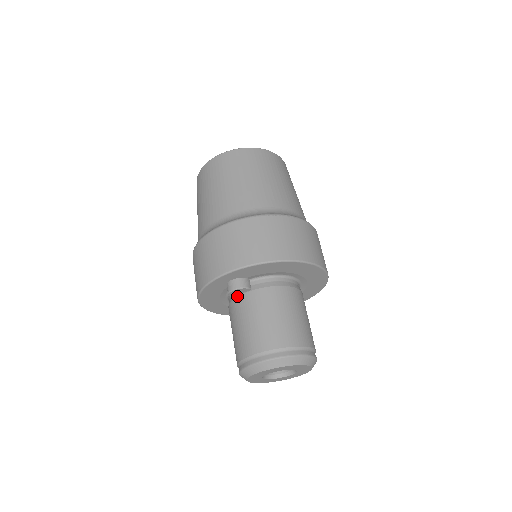
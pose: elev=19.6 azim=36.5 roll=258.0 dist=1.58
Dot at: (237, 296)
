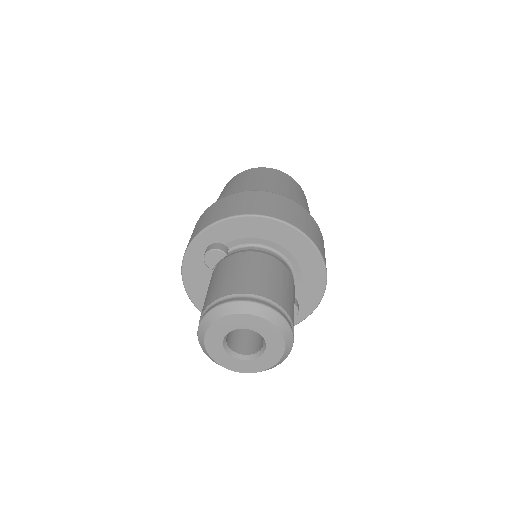
Dot at: occluded
